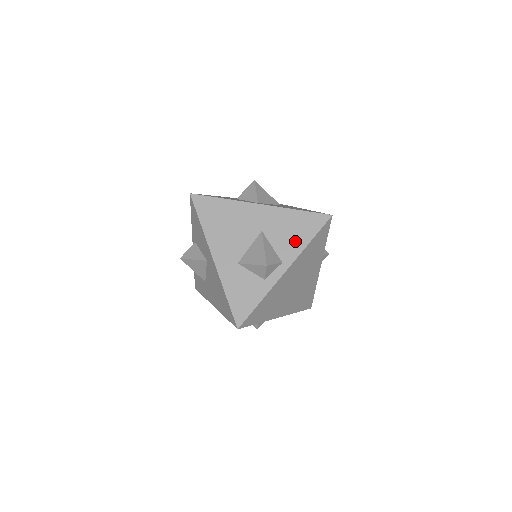
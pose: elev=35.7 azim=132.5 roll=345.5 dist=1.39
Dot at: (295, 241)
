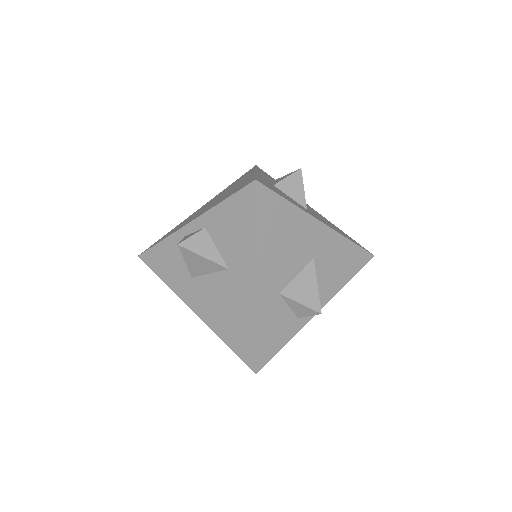
Dot at: (338, 278)
